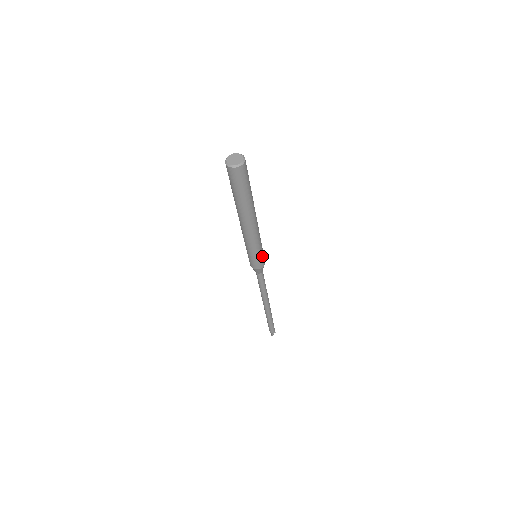
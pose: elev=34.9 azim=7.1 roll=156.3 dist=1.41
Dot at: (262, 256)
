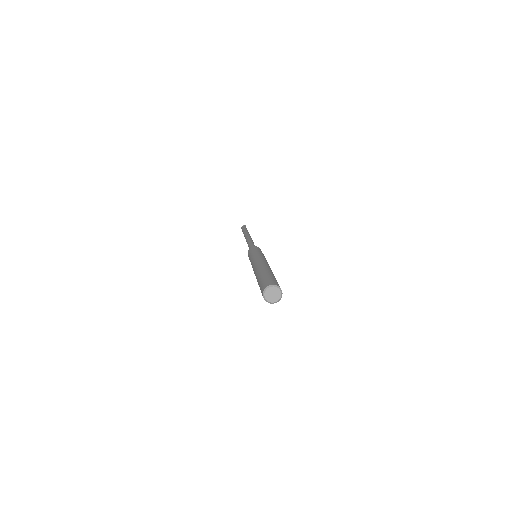
Dot at: occluded
